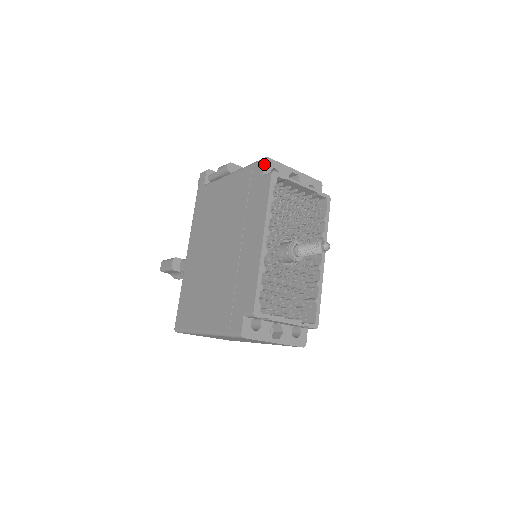
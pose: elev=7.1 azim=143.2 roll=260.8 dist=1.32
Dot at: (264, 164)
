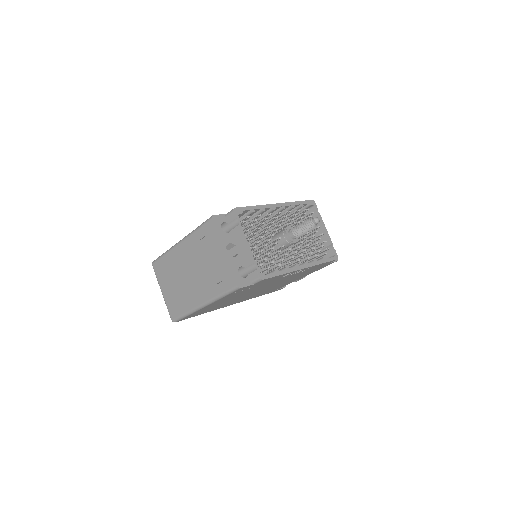
Dot at: occluded
